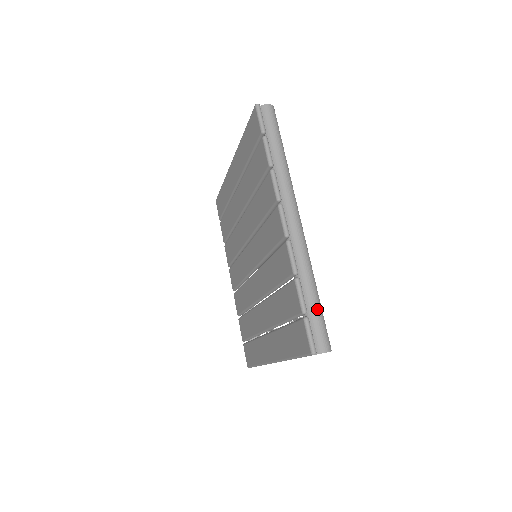
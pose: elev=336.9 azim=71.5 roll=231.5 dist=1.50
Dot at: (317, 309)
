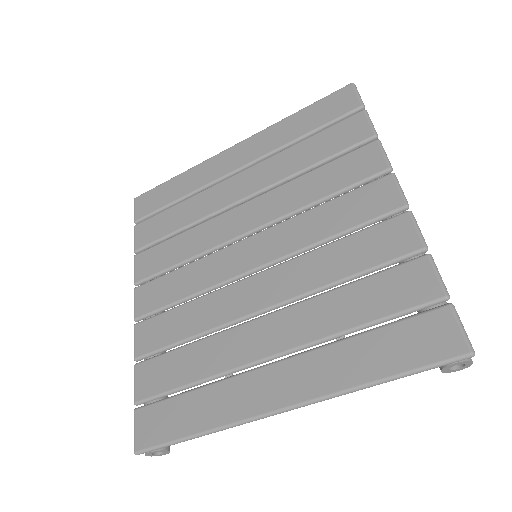
Dot at: occluded
